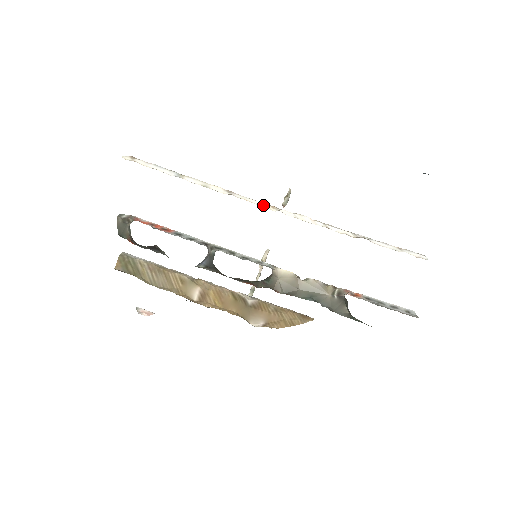
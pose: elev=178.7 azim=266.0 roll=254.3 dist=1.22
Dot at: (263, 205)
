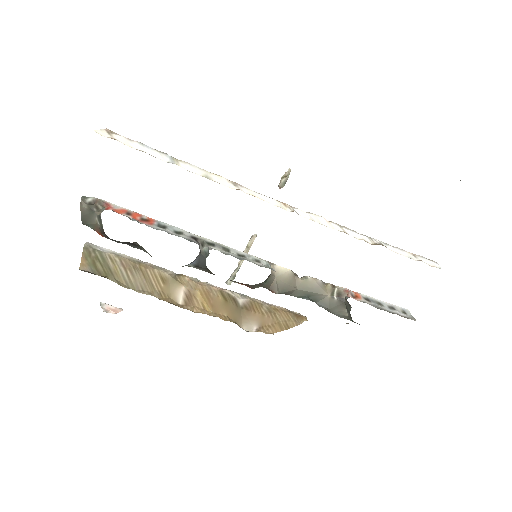
Dot at: (275, 203)
